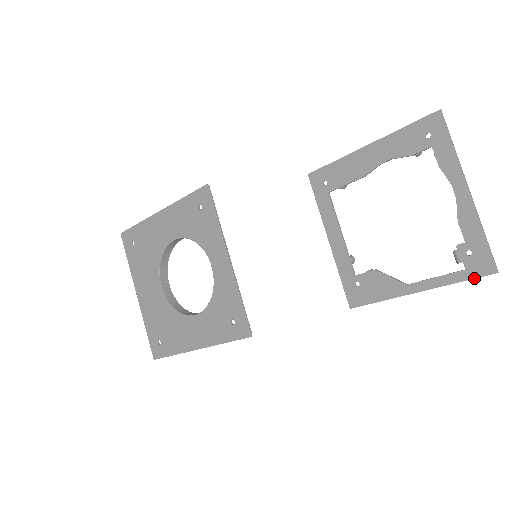
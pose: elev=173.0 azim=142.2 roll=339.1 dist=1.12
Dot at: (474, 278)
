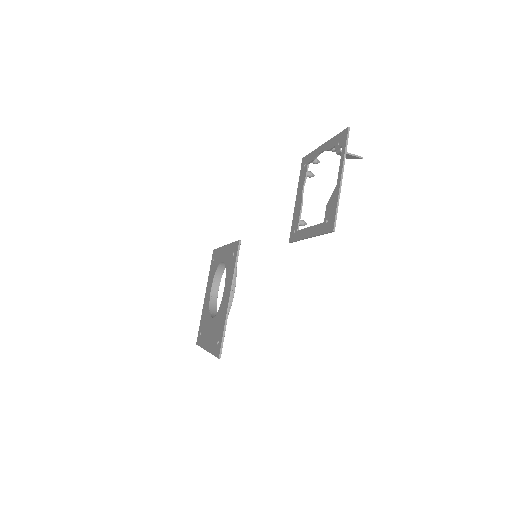
Dot at: (346, 141)
